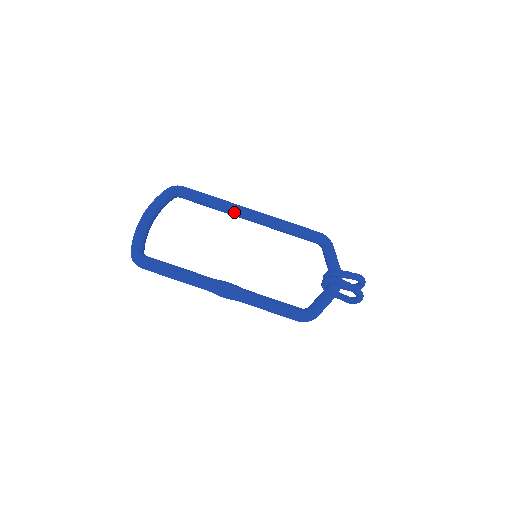
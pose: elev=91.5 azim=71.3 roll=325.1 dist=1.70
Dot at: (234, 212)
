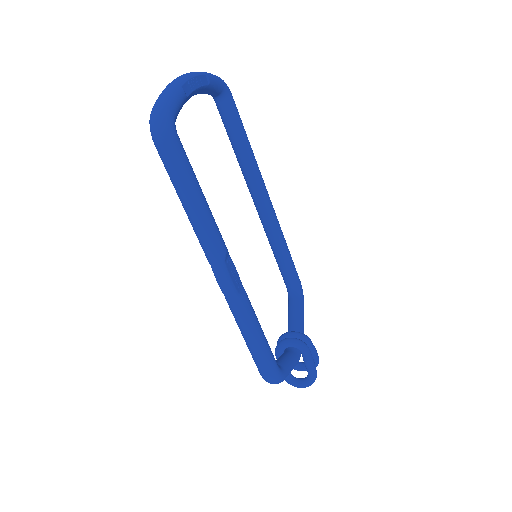
Dot at: (256, 182)
